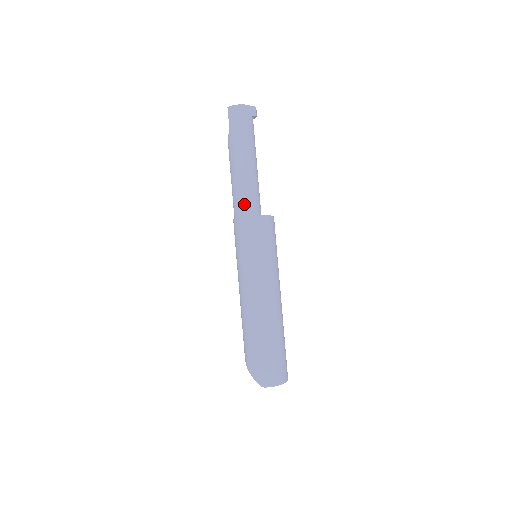
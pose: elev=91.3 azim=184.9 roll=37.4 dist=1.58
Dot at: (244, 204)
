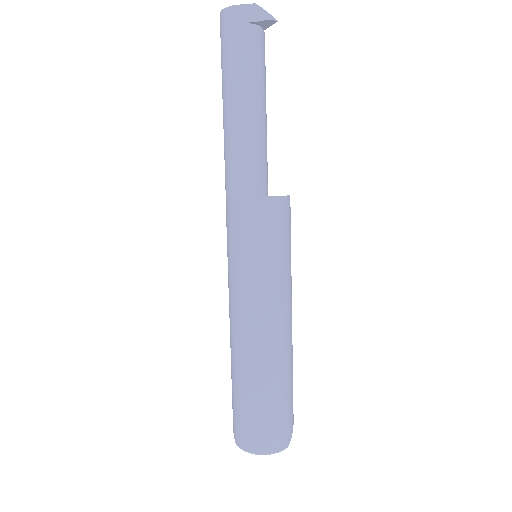
Dot at: (228, 176)
